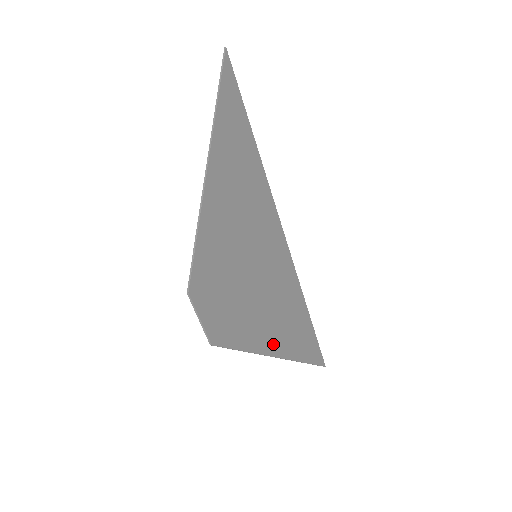
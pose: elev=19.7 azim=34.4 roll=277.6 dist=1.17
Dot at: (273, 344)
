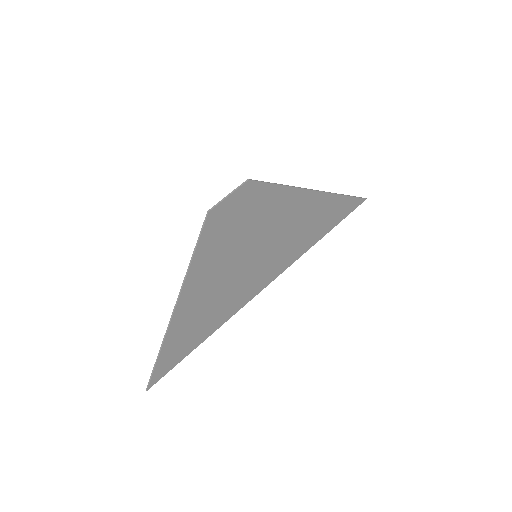
Dot at: (189, 296)
